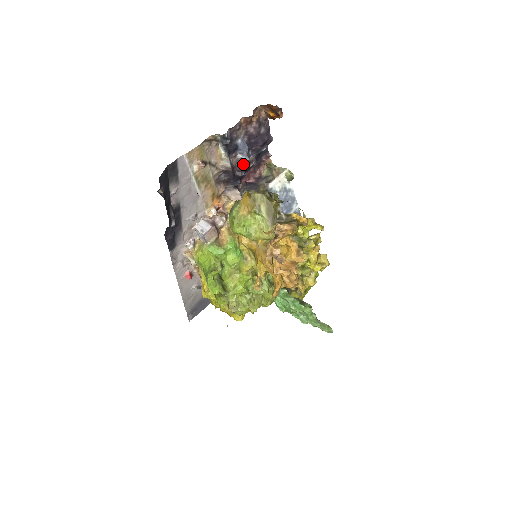
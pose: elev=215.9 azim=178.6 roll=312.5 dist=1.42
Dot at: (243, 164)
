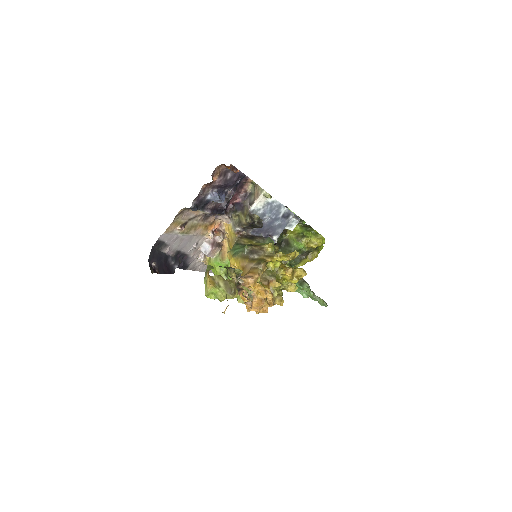
Dot at: occluded
